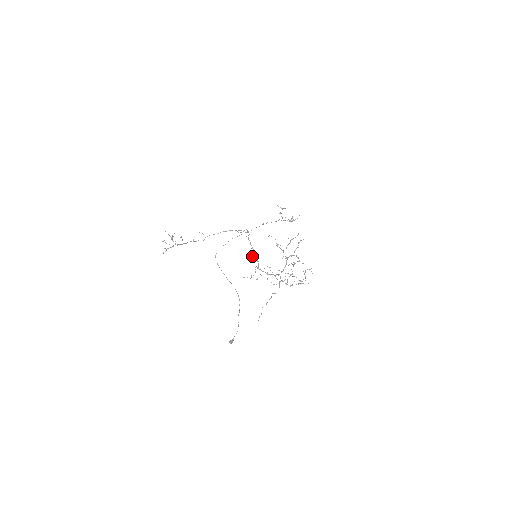
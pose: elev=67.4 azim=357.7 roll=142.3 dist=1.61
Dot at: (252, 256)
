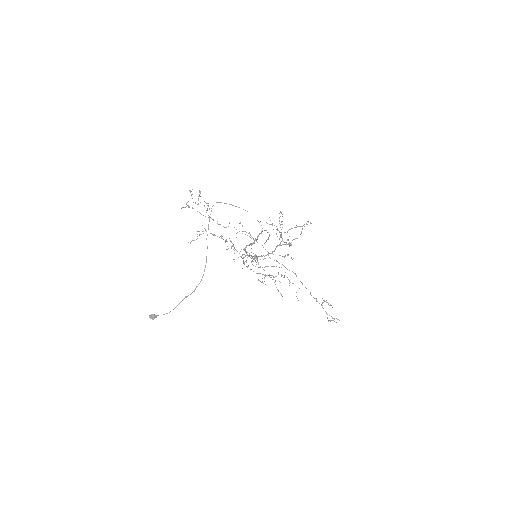
Dot at: (249, 233)
